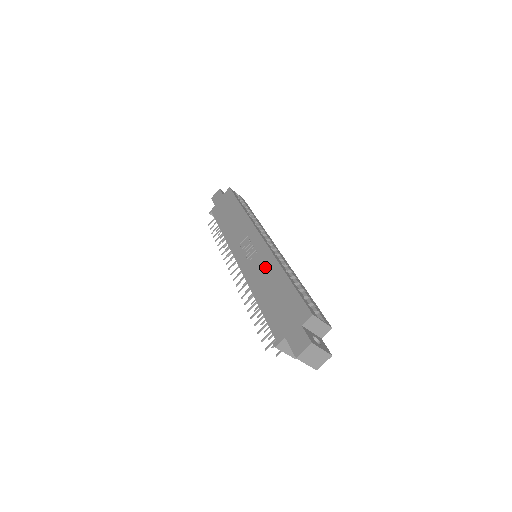
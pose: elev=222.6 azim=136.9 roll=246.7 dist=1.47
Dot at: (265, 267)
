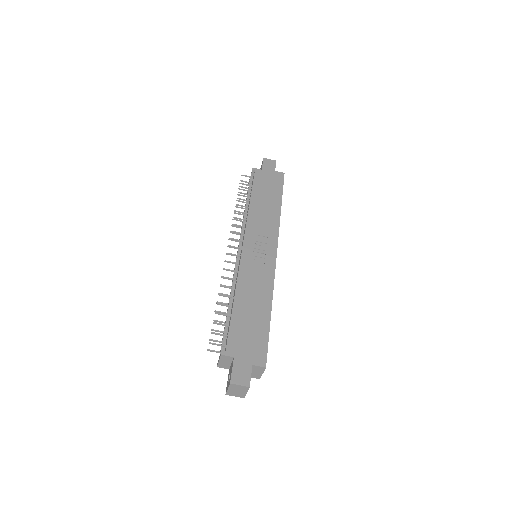
Dot at: (261, 283)
